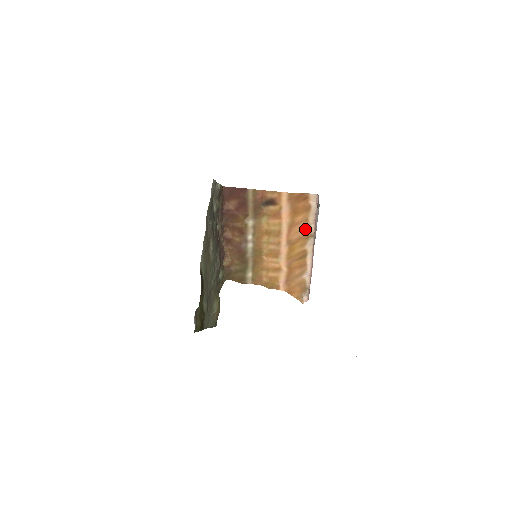
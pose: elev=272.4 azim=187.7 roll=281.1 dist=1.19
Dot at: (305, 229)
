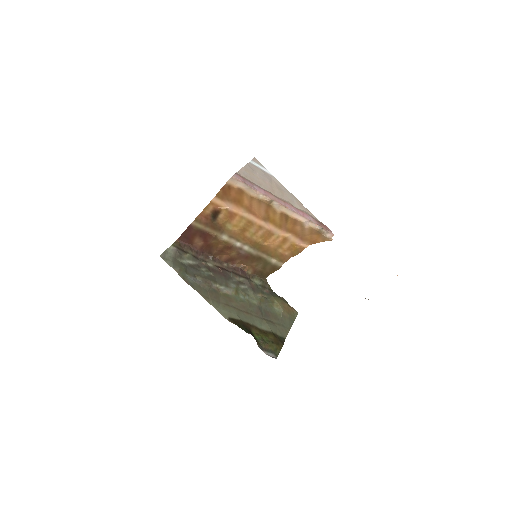
Dot at: (260, 203)
